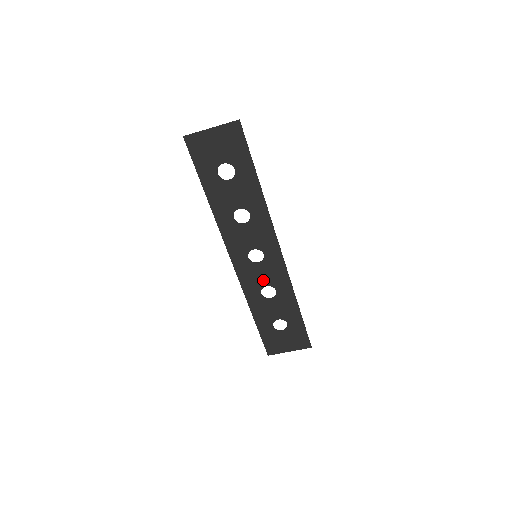
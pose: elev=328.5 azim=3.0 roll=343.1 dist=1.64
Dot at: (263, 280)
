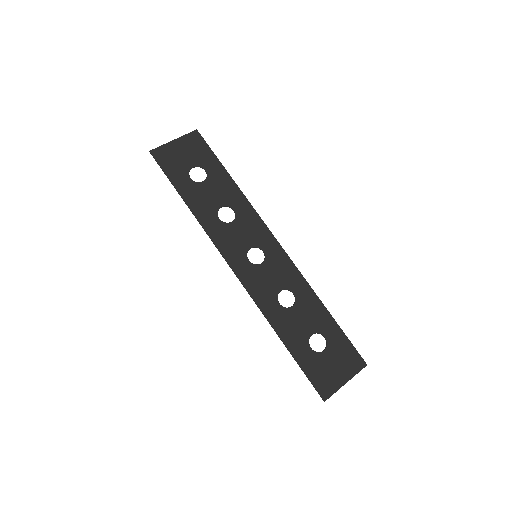
Dot at: (274, 284)
